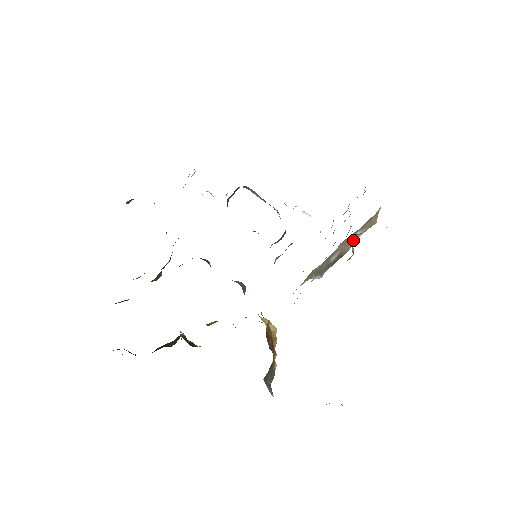
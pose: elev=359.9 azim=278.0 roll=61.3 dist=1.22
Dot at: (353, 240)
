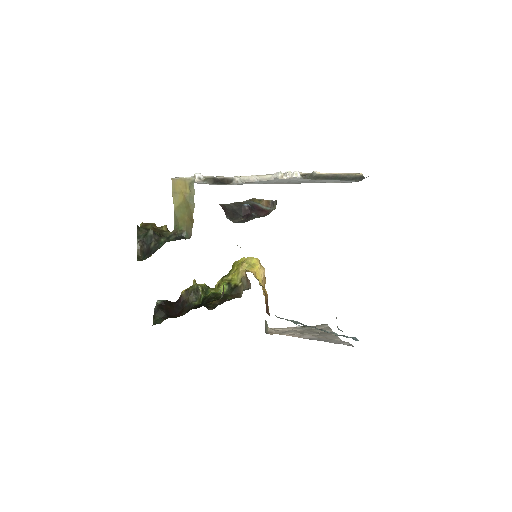
Dot at: occluded
